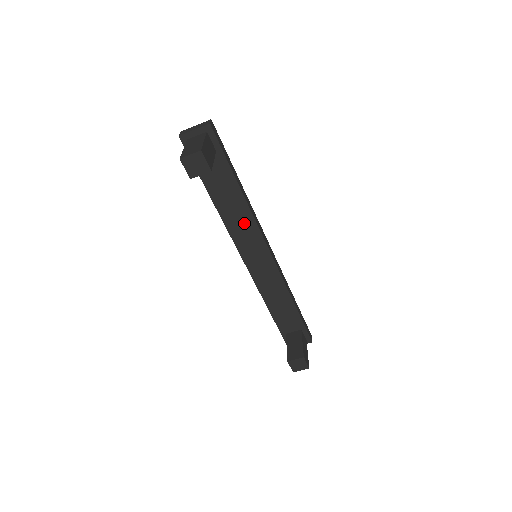
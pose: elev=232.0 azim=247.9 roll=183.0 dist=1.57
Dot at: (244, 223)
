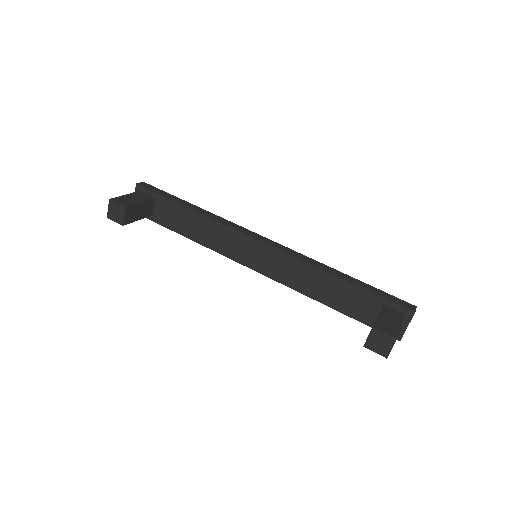
Dot at: (220, 235)
